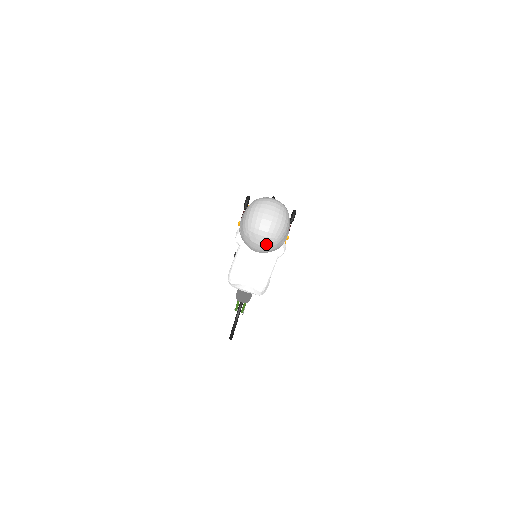
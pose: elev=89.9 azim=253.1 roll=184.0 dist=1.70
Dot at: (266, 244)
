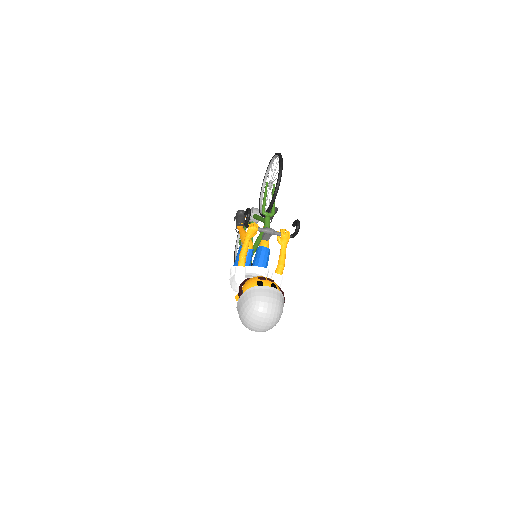
Dot at: occluded
